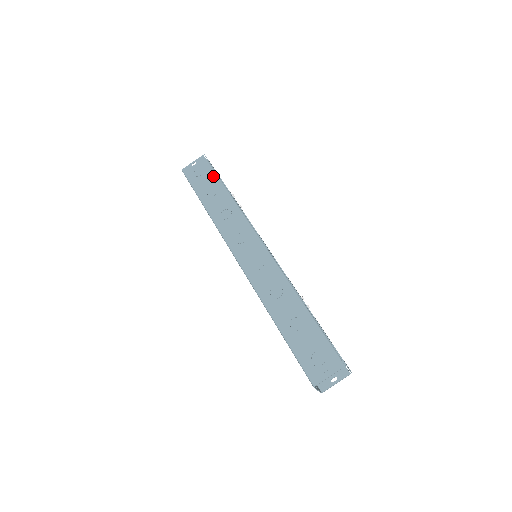
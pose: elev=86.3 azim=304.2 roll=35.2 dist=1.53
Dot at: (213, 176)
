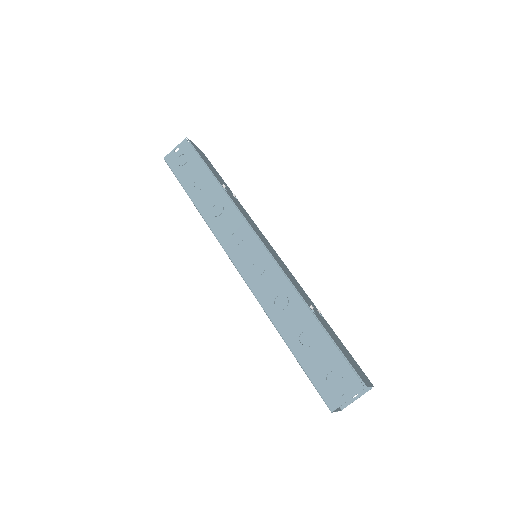
Dot at: (199, 164)
